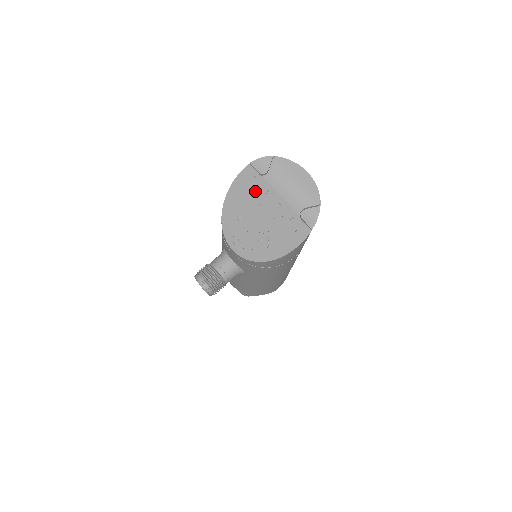
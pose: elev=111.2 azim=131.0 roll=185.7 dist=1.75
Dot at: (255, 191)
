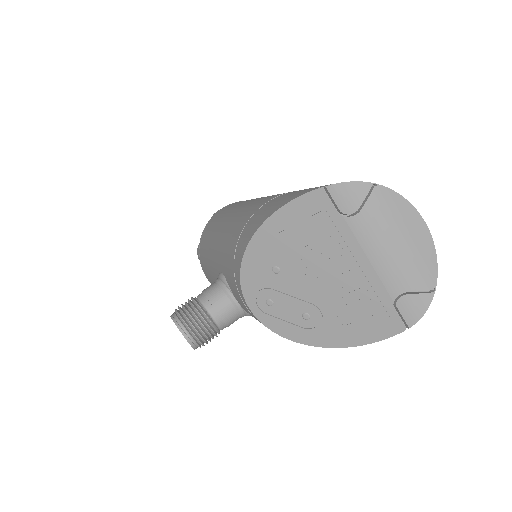
Dot at: (321, 238)
